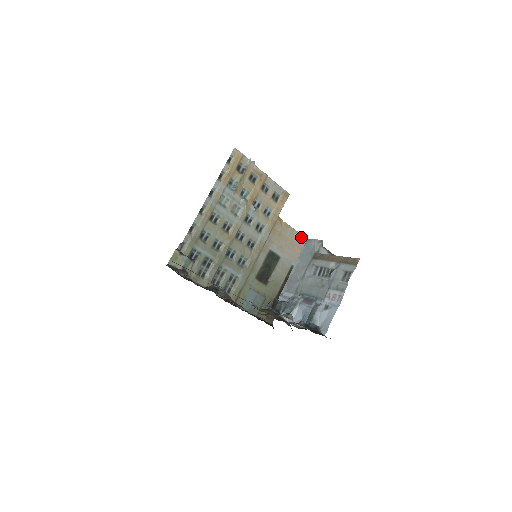
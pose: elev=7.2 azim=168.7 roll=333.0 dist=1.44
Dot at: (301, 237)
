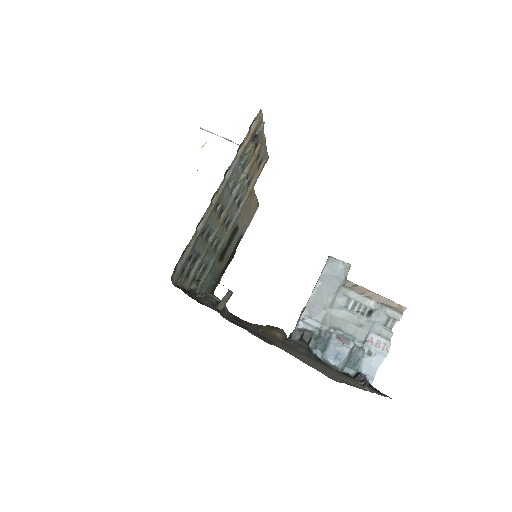
Dot at: (256, 202)
